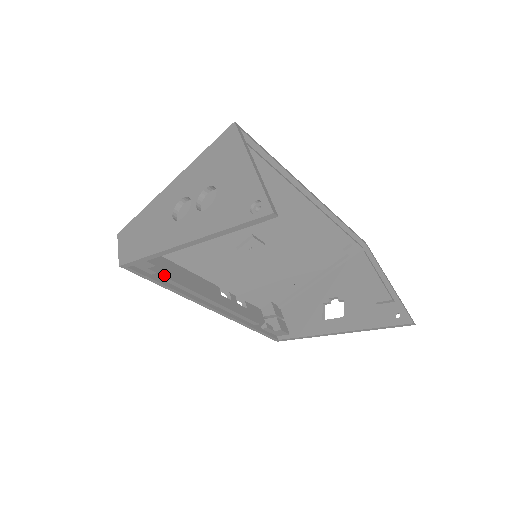
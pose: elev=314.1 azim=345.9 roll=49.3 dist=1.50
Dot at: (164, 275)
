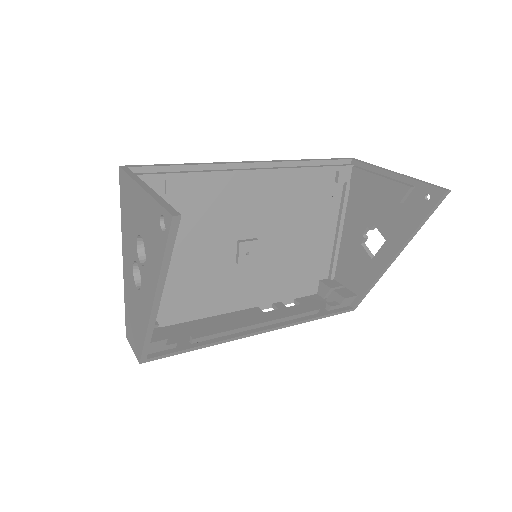
Dot at: occluded
